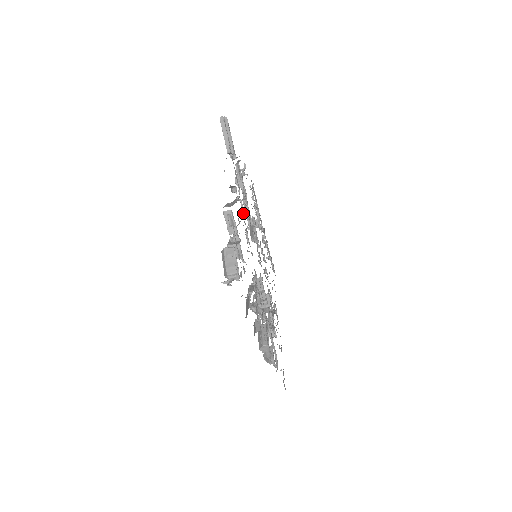
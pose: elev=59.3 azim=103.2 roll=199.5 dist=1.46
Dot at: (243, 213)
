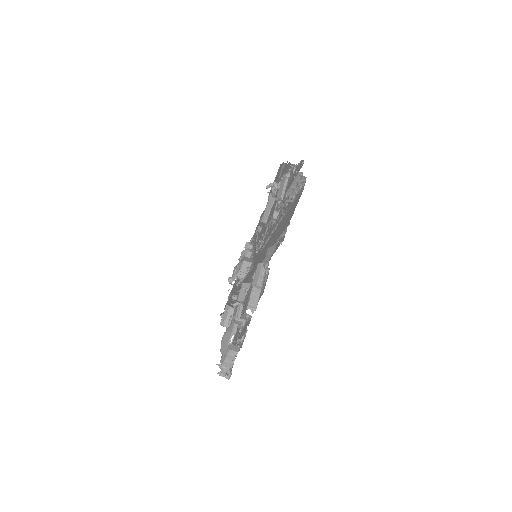
Dot at: occluded
